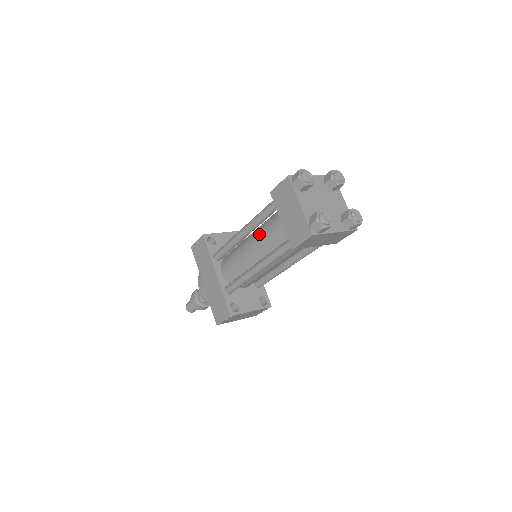
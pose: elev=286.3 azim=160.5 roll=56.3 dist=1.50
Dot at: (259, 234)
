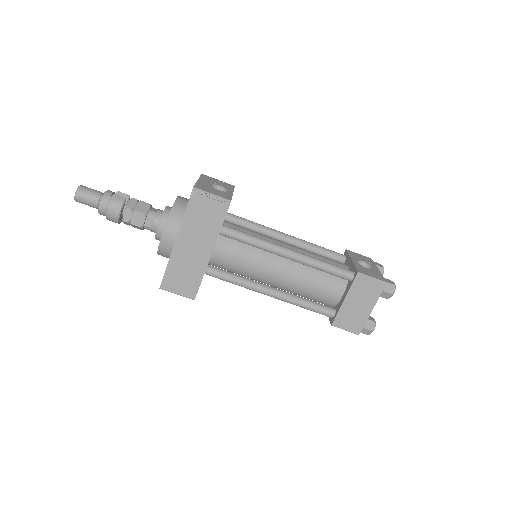
Dot at: (302, 272)
